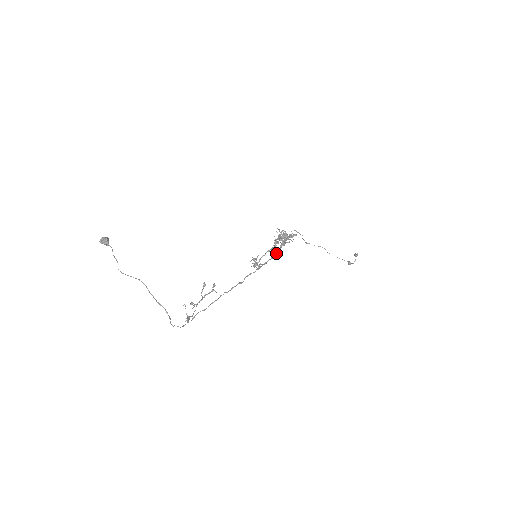
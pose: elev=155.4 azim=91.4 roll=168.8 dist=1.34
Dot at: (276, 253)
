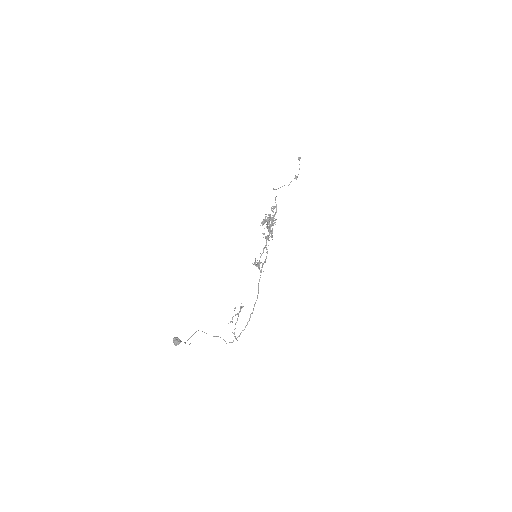
Dot at: (268, 245)
